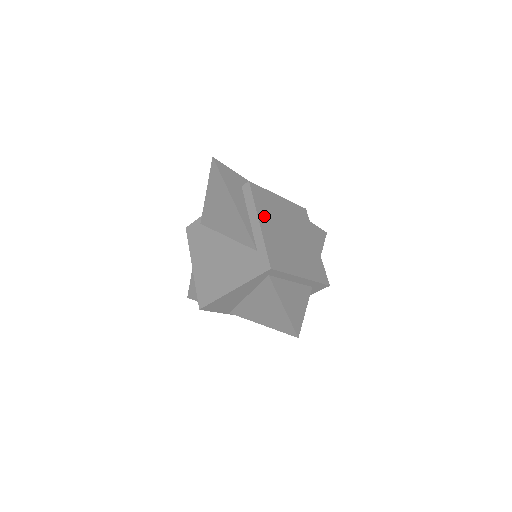
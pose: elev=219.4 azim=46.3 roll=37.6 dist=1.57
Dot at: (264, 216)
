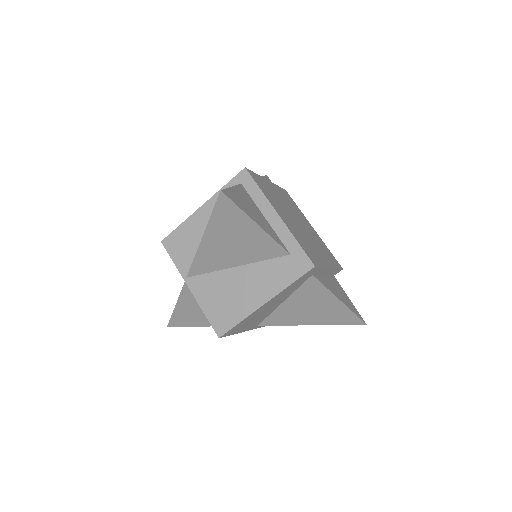
Dot at: (278, 191)
